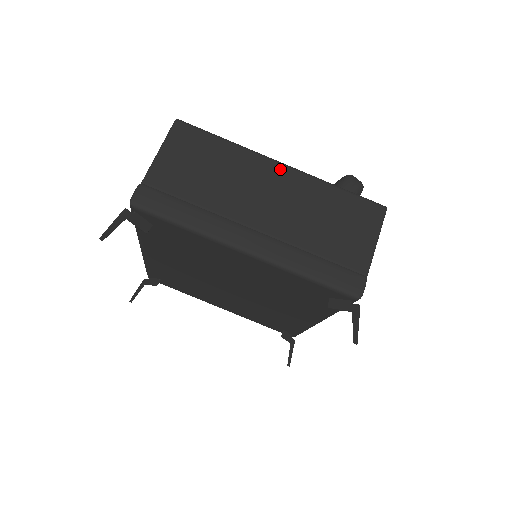
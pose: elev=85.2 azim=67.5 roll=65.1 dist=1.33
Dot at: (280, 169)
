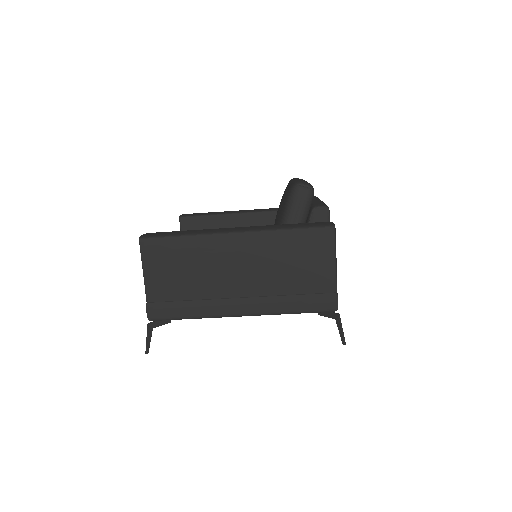
Dot at: (236, 239)
